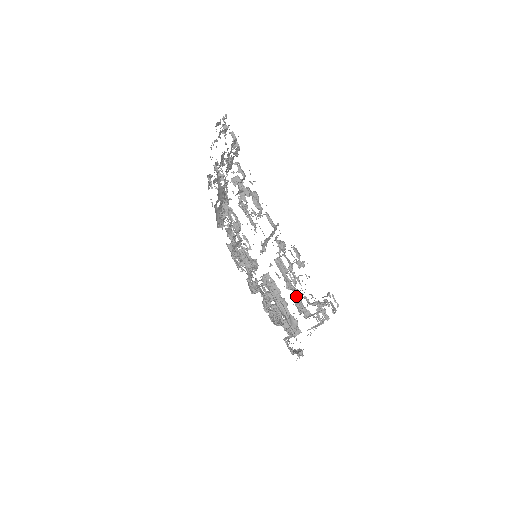
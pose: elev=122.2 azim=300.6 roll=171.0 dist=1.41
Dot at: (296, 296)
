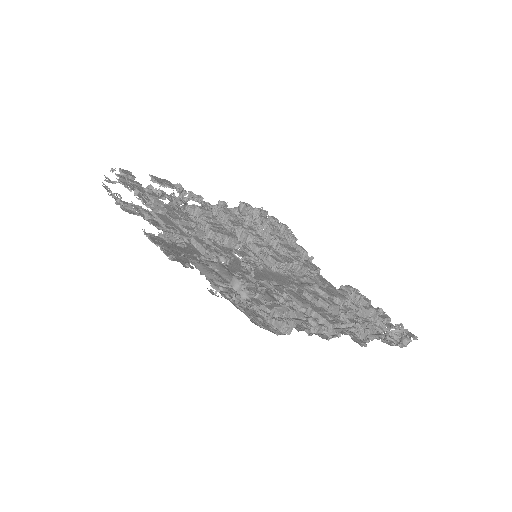
Dot at: occluded
